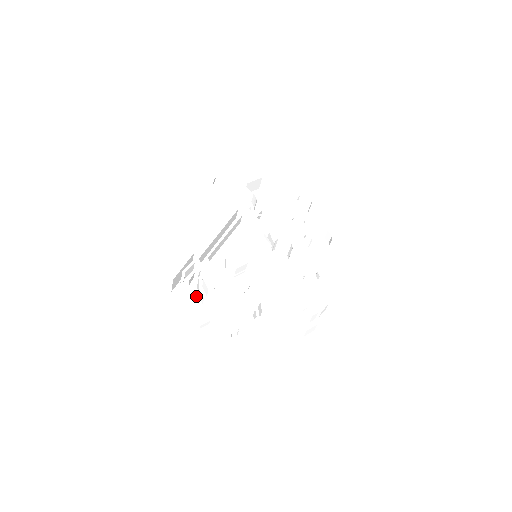
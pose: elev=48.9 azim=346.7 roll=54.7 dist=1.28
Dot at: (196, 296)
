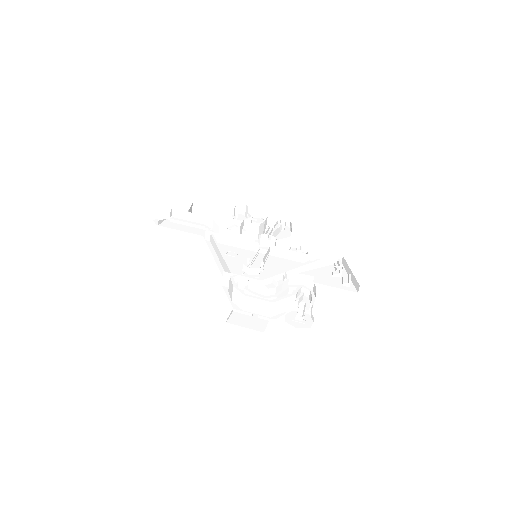
Dot at: occluded
